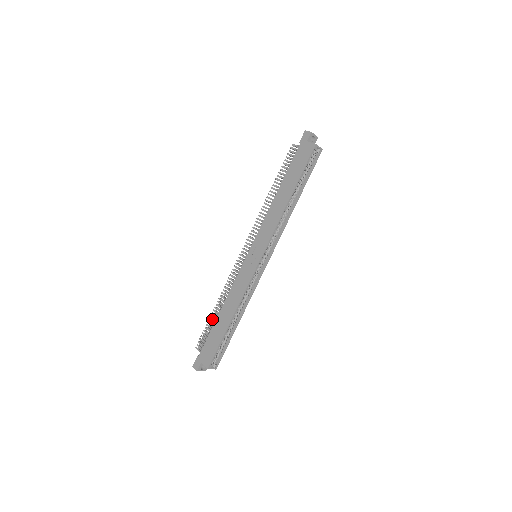
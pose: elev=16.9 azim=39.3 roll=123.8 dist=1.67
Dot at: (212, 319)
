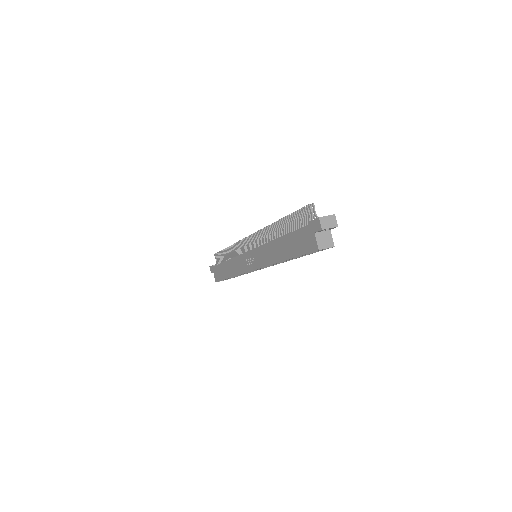
Dot at: occluded
